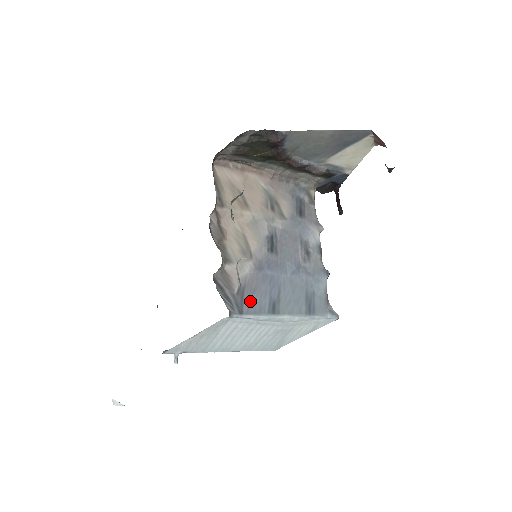
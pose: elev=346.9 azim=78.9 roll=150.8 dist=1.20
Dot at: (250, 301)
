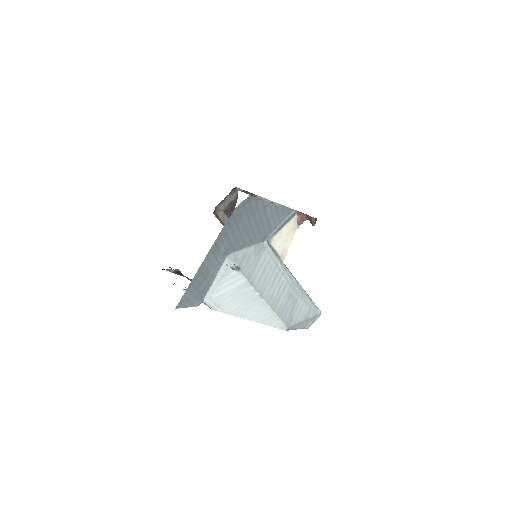
Dot at: occluded
